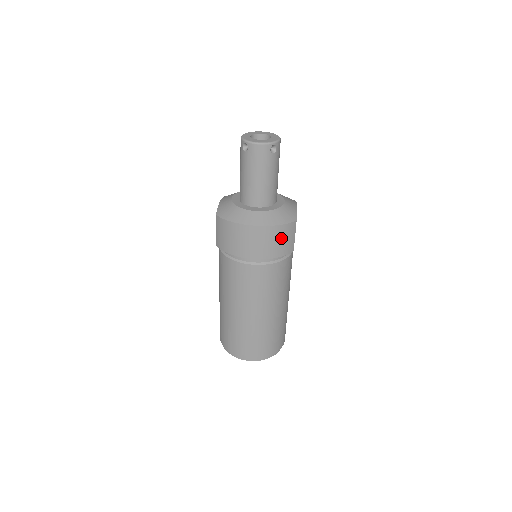
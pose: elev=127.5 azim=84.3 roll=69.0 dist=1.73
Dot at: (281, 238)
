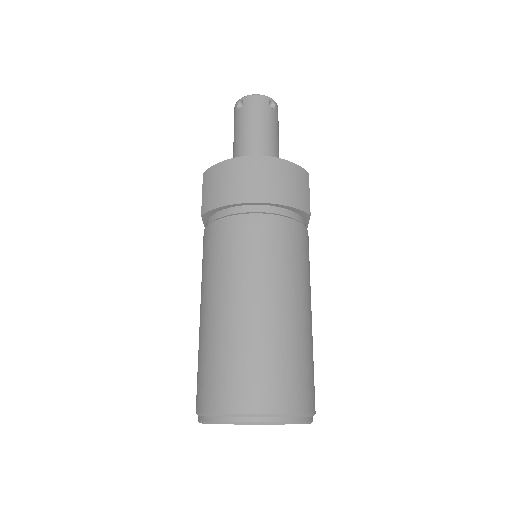
Dot at: (292, 181)
